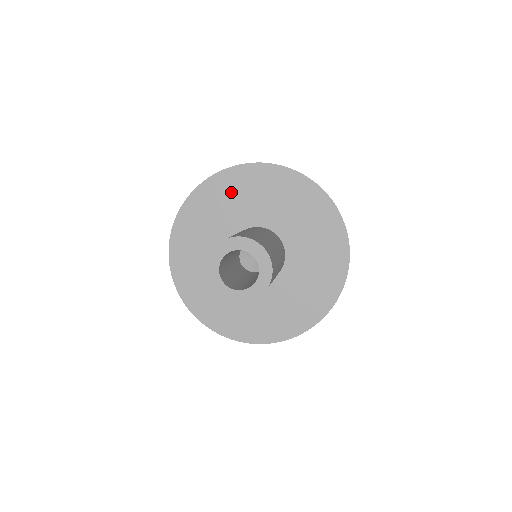
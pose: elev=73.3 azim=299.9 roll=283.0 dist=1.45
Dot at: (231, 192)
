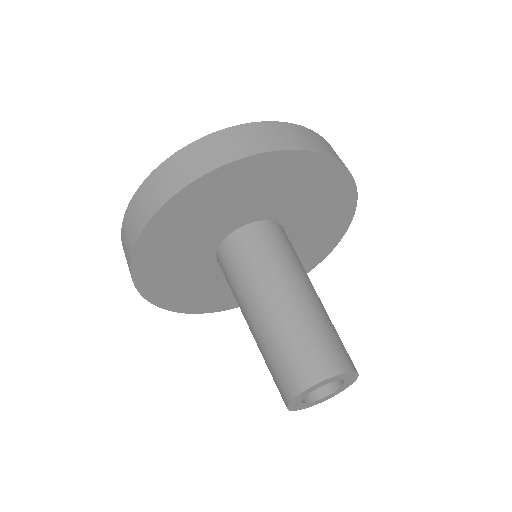
Dot at: (177, 231)
